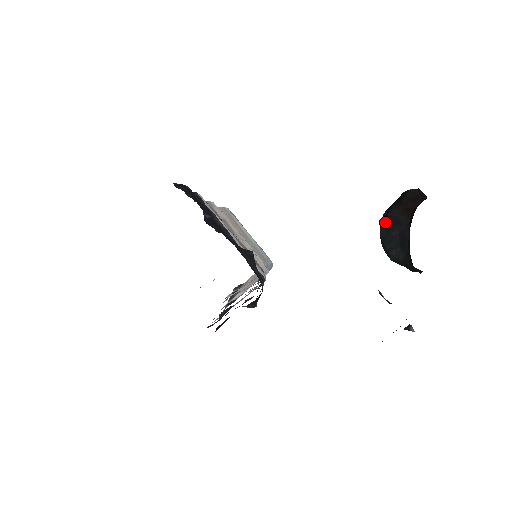
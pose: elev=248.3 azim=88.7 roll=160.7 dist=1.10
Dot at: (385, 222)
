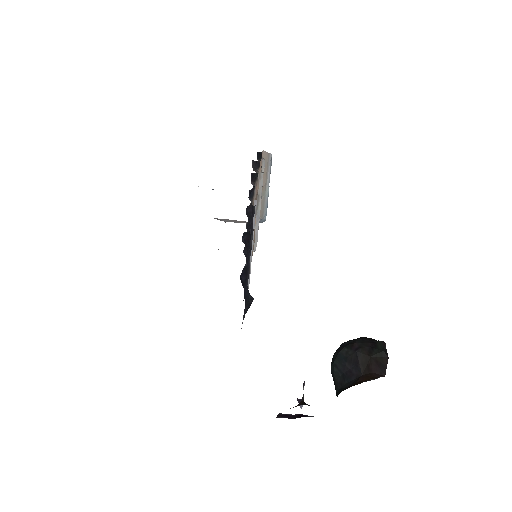
Dot at: (350, 351)
